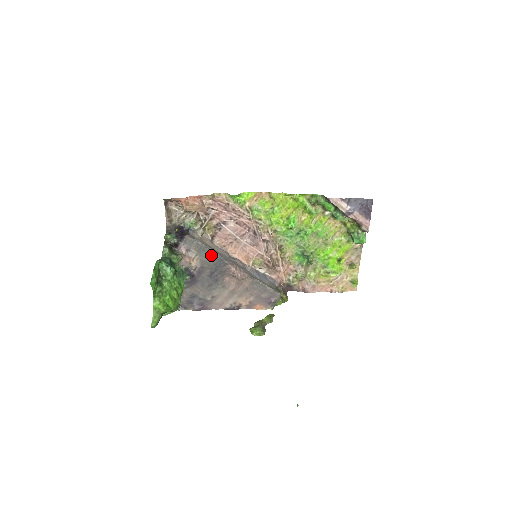
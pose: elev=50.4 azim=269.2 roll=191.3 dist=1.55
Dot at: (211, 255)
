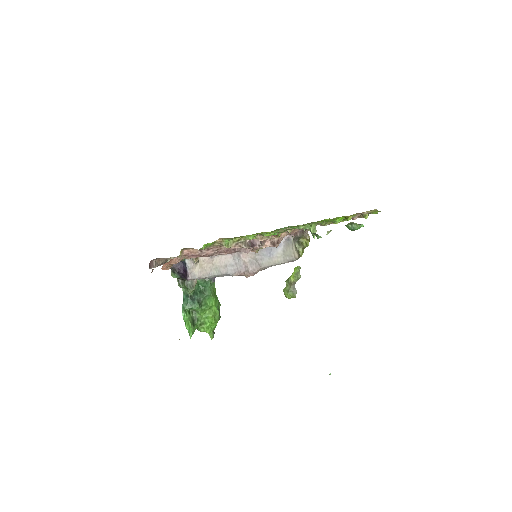
Dot at: occluded
